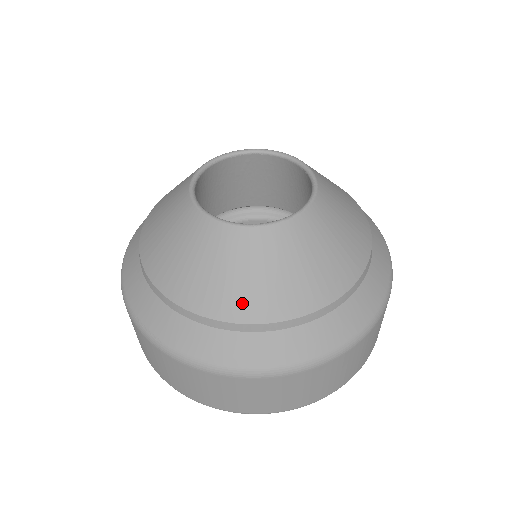
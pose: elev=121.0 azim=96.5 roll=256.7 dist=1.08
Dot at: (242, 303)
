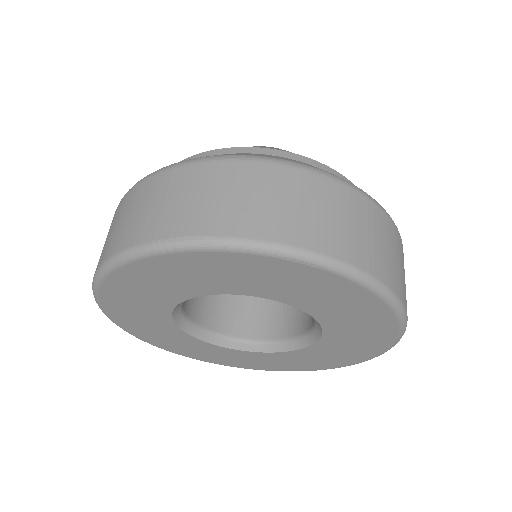
Dot at: occluded
